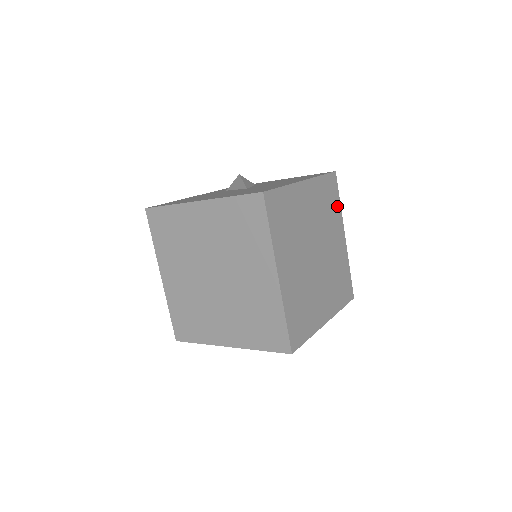
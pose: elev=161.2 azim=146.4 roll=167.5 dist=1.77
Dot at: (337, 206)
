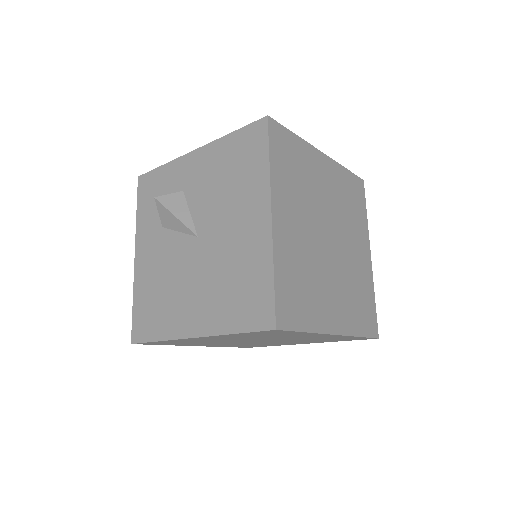
Dot at: (298, 147)
